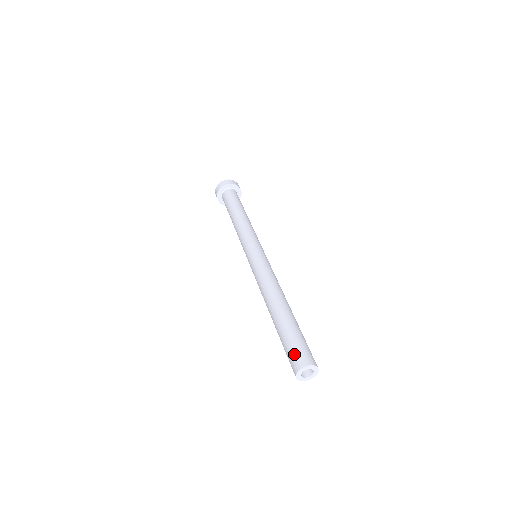
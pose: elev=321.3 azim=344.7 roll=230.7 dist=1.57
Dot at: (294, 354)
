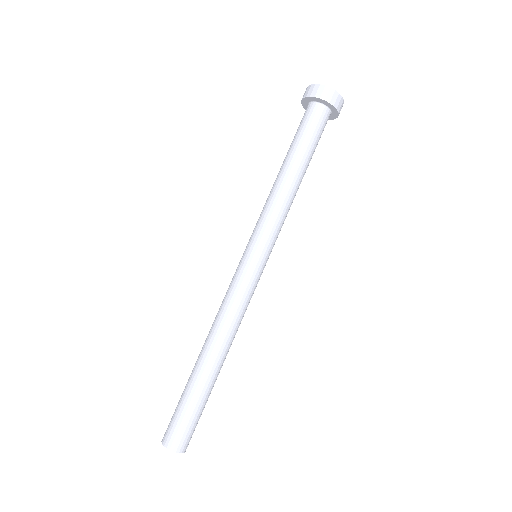
Dot at: (175, 428)
